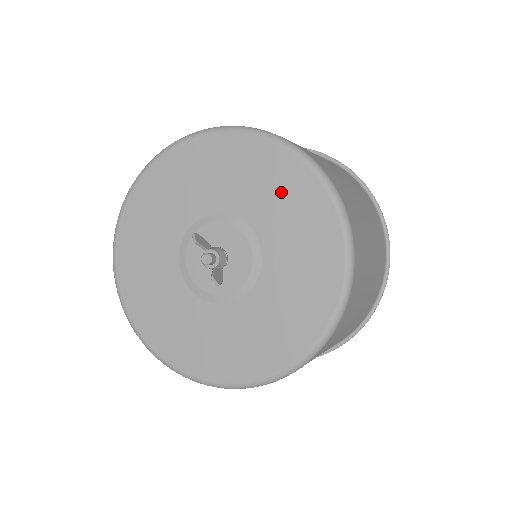
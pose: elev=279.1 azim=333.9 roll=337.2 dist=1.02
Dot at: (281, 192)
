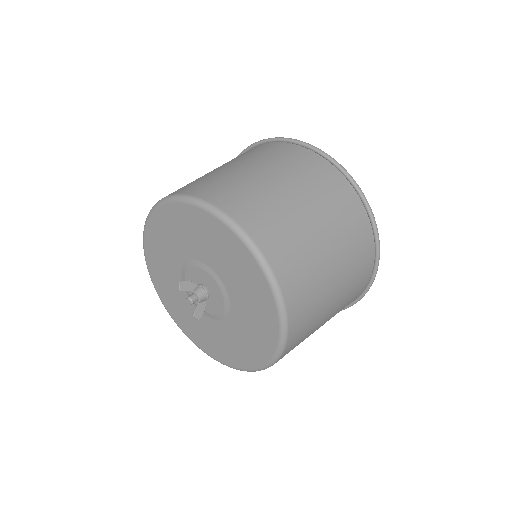
Dot at: (235, 263)
